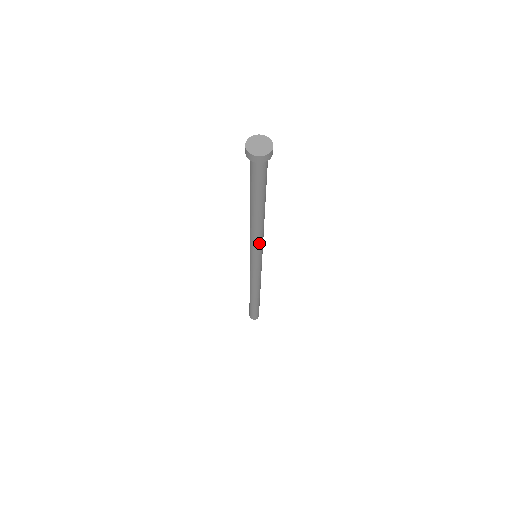
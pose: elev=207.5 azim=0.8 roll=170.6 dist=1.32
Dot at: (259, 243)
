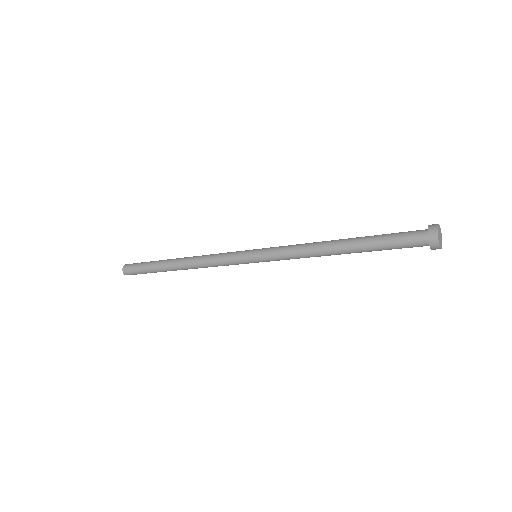
Dot at: (292, 258)
